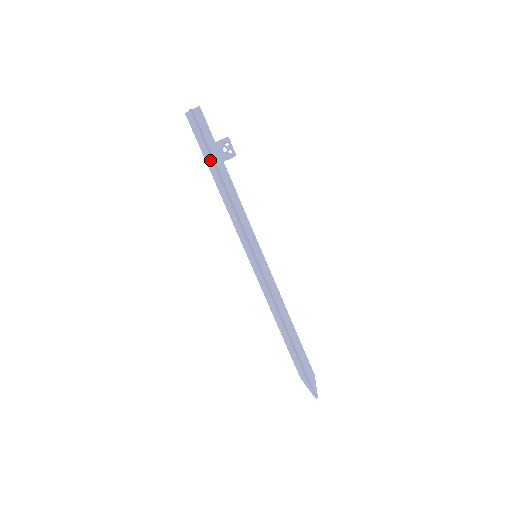
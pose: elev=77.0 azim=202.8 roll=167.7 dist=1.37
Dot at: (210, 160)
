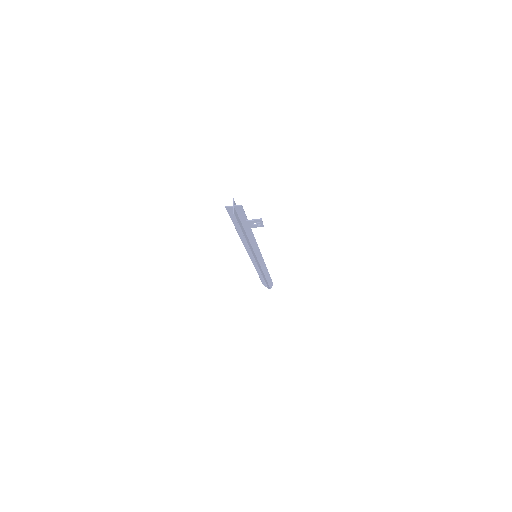
Dot at: occluded
